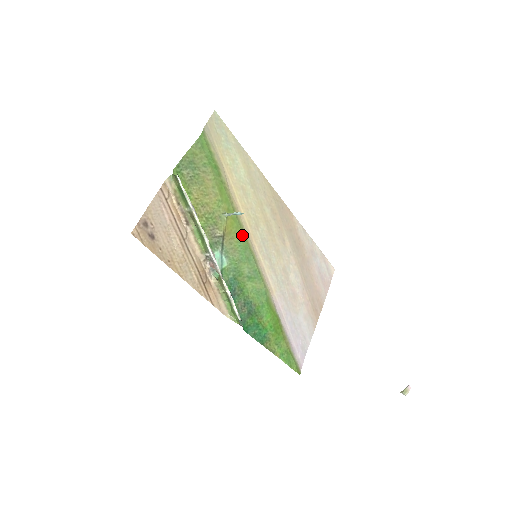
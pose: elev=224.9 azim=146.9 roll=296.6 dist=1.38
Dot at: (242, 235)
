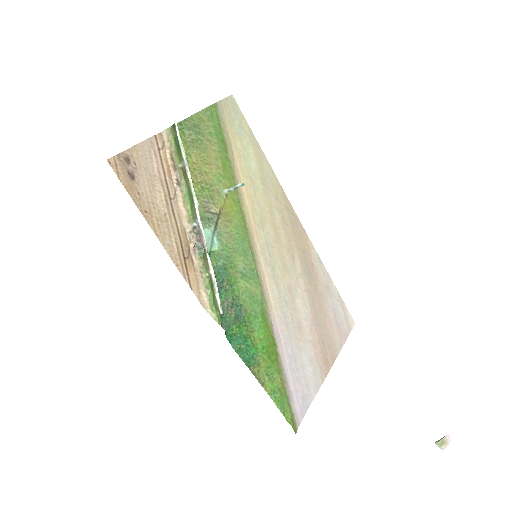
Dot at: (242, 223)
